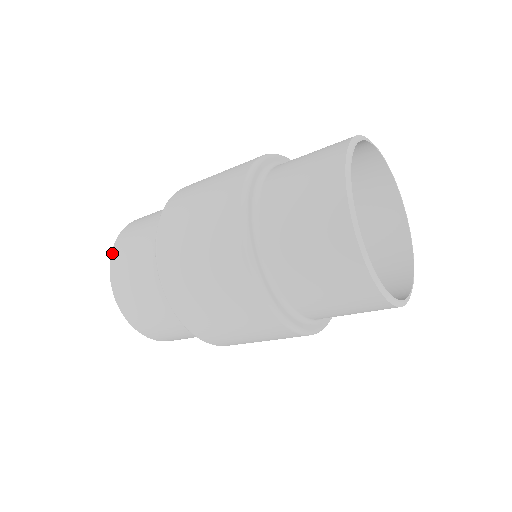
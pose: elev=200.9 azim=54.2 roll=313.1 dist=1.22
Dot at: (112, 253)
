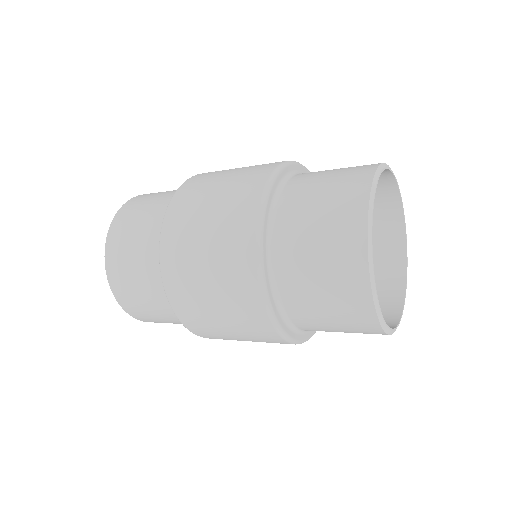
Dot at: (106, 250)
